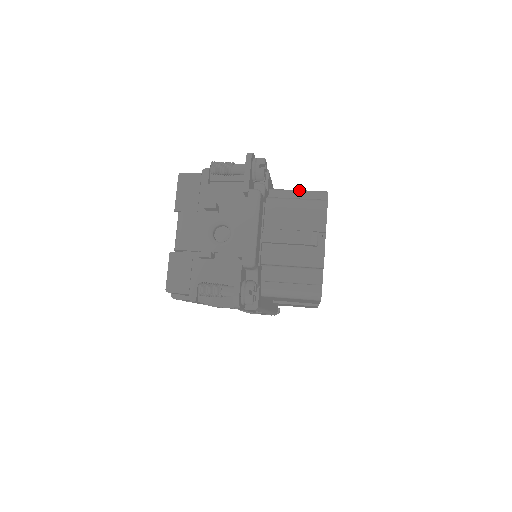
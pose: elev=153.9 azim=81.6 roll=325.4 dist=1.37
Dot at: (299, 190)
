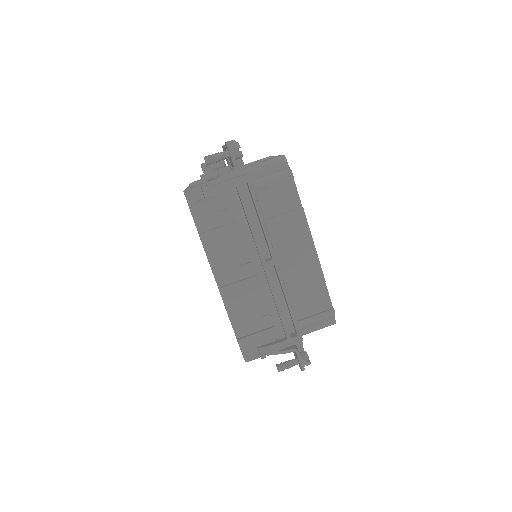
Dot at: (317, 320)
